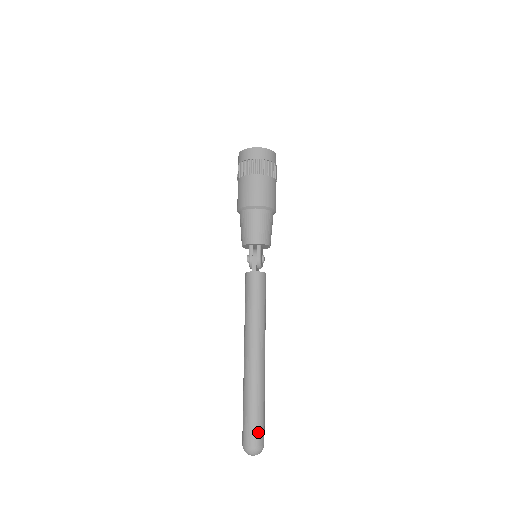
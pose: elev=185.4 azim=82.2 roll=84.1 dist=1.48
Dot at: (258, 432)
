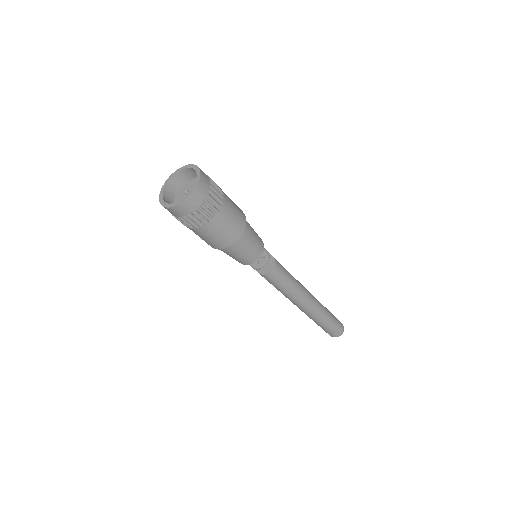
Dot at: (329, 333)
